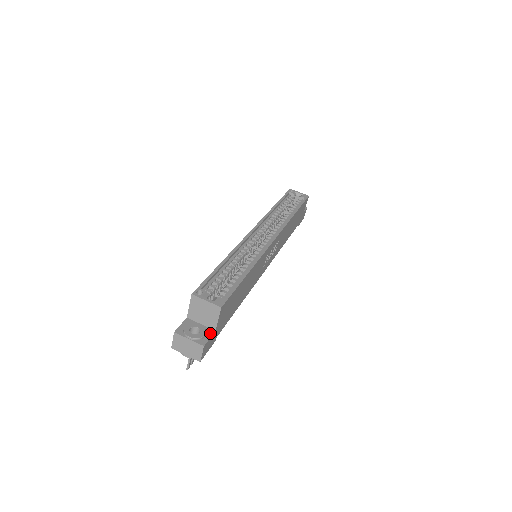
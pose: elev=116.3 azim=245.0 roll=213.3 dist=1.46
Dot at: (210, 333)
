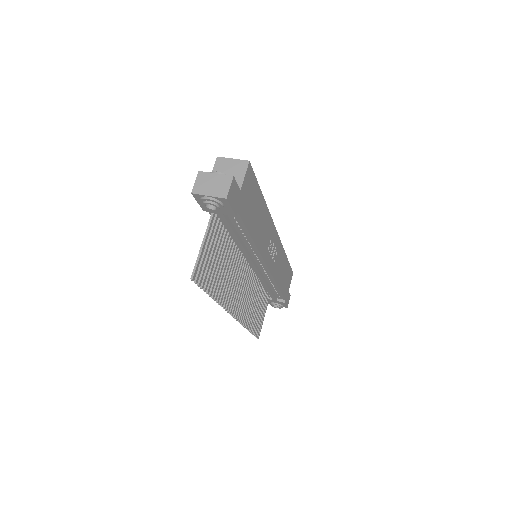
Dot at: (236, 186)
